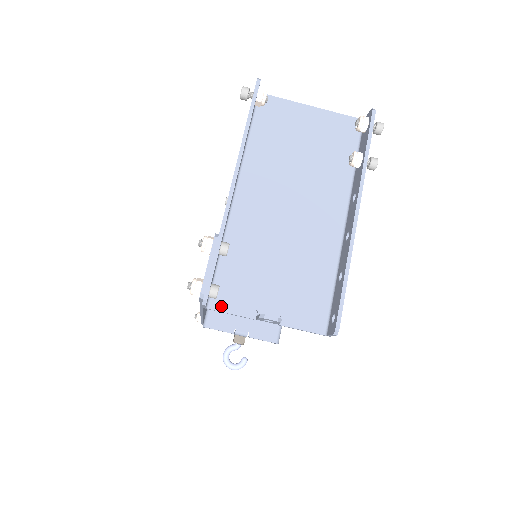
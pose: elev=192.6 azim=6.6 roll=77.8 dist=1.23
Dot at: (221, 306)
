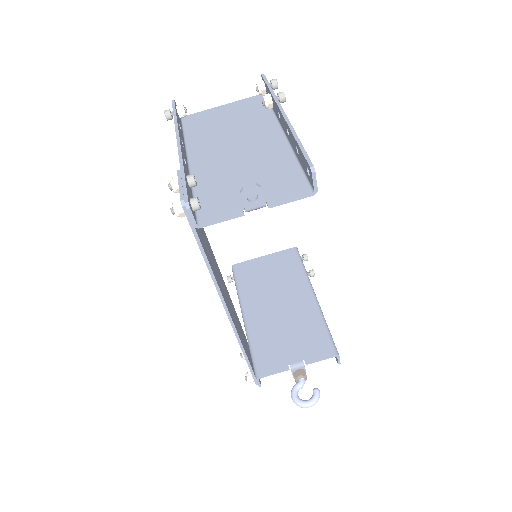
Dot at: (210, 219)
